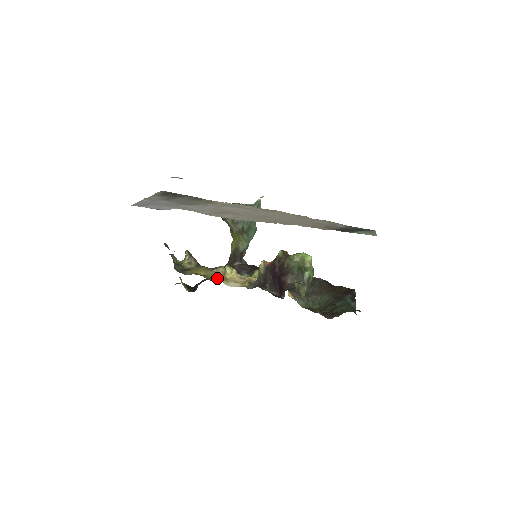
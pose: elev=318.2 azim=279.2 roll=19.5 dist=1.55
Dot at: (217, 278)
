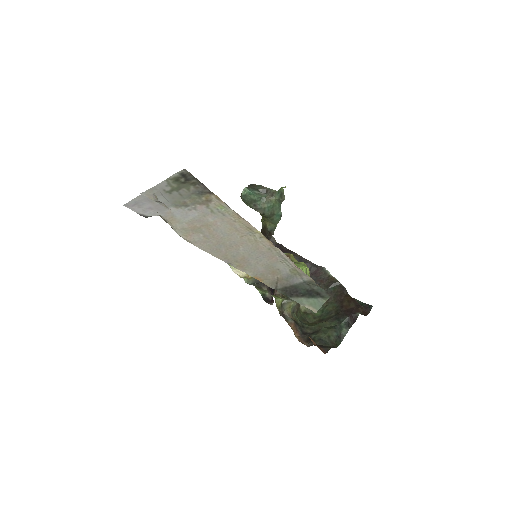
Dot at: occluded
